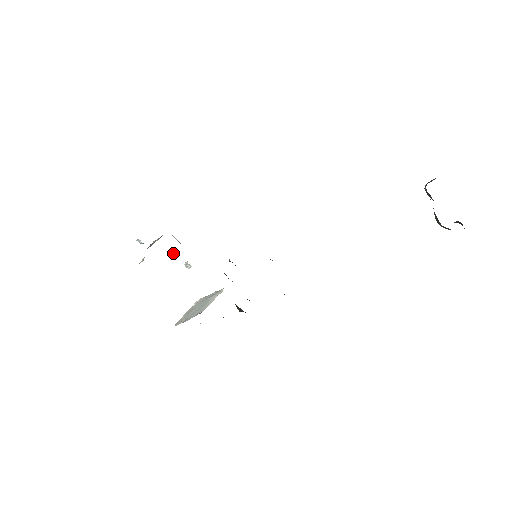
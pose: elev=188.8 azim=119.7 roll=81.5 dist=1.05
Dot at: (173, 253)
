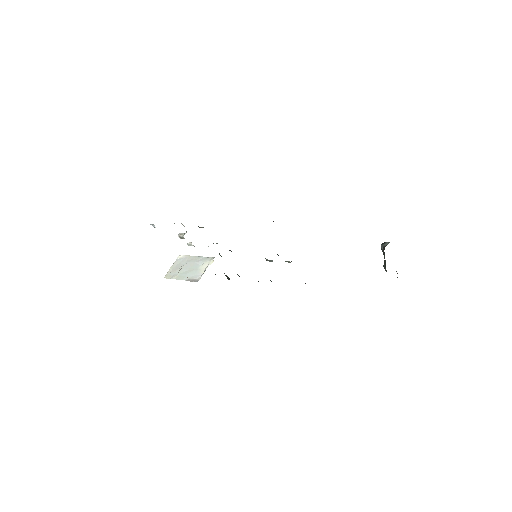
Dot at: (181, 237)
